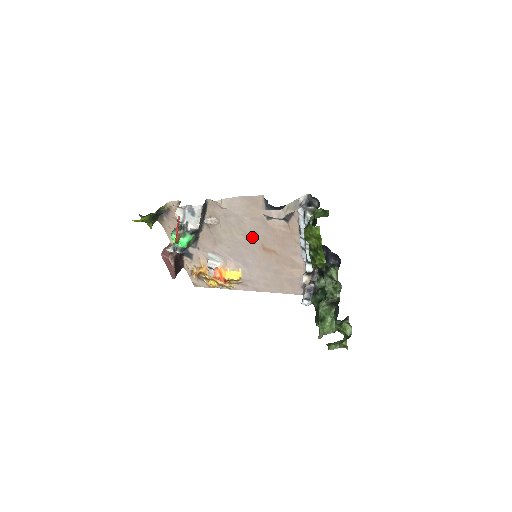
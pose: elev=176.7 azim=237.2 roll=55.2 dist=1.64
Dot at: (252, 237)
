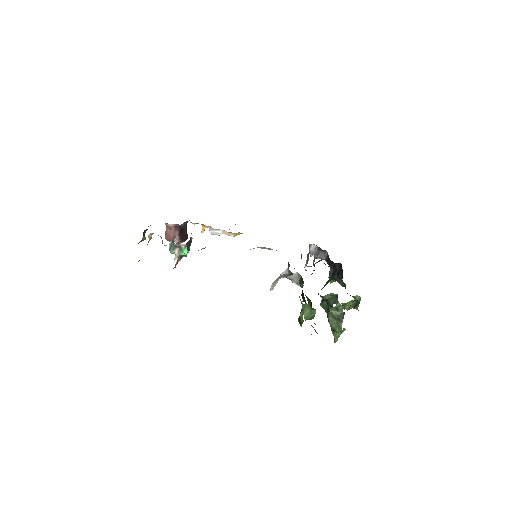
Dot at: occluded
